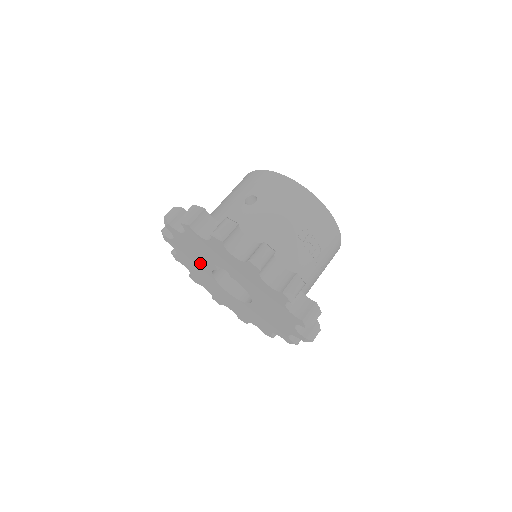
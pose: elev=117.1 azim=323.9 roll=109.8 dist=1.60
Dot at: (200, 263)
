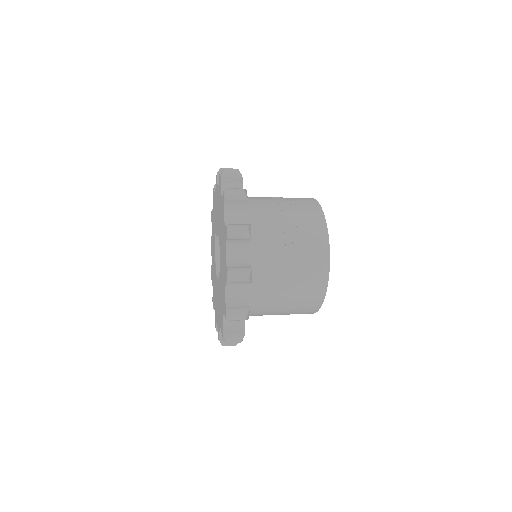
Dot at: (214, 264)
